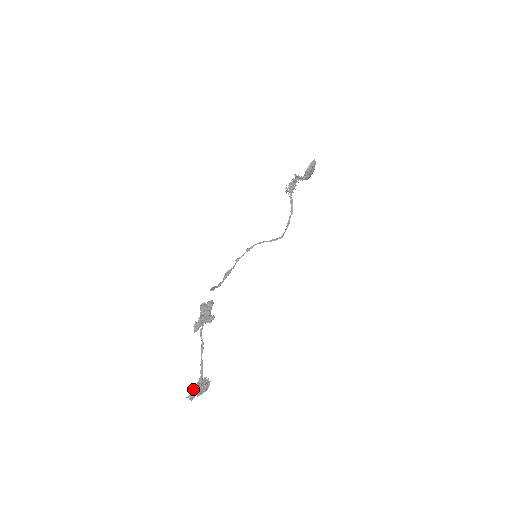
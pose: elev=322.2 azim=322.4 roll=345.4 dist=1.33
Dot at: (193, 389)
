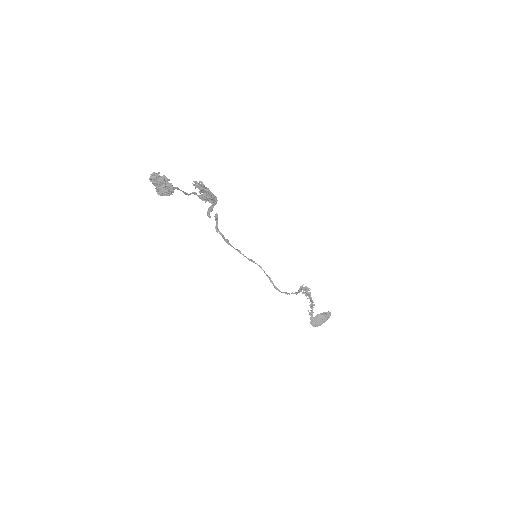
Dot at: (160, 178)
